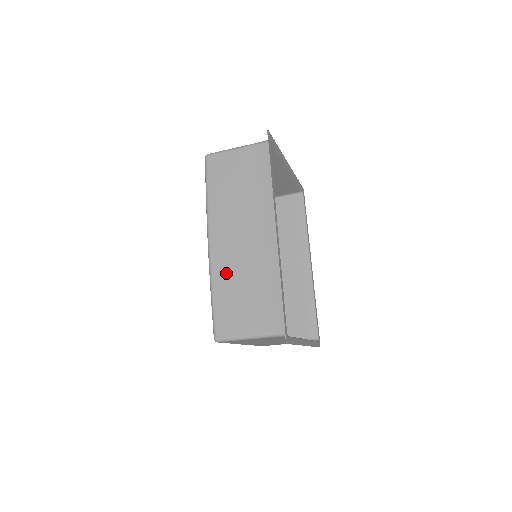
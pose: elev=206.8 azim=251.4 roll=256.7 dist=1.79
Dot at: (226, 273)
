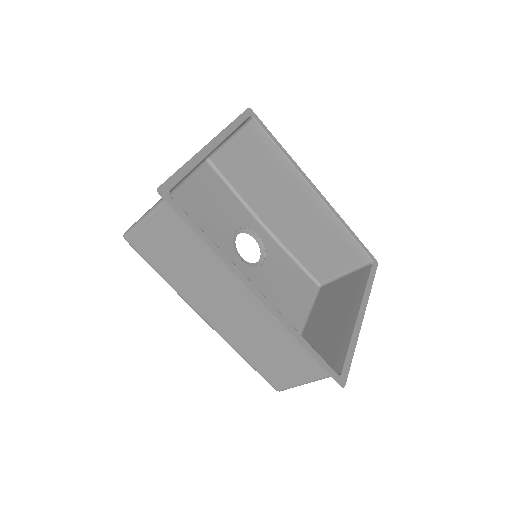
Dot at: (242, 341)
